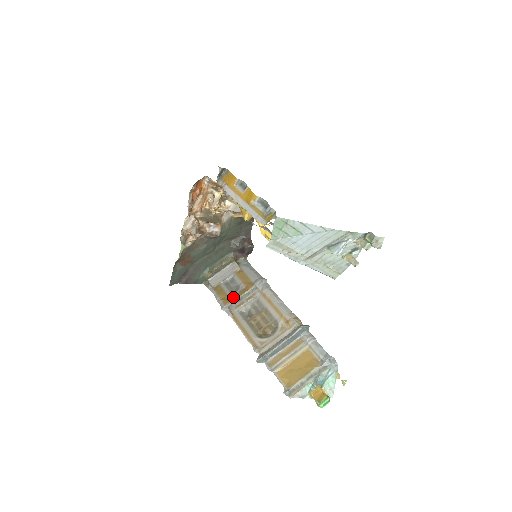
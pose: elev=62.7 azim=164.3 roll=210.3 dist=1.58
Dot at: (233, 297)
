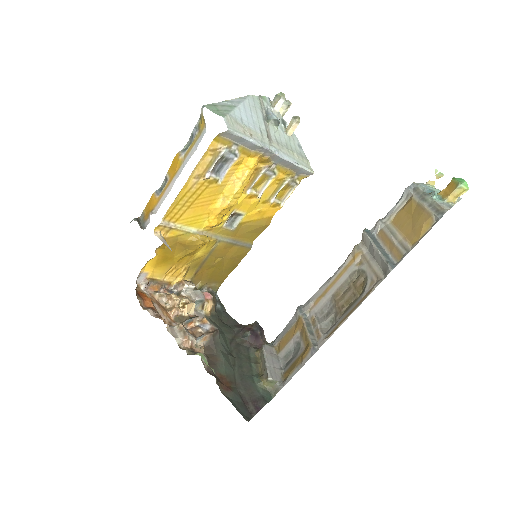
Dot at: (305, 345)
